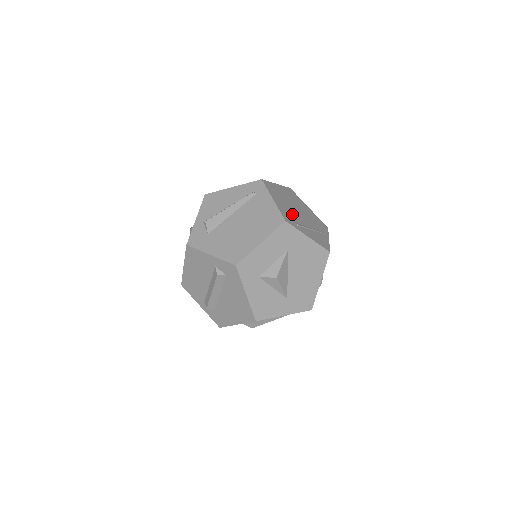
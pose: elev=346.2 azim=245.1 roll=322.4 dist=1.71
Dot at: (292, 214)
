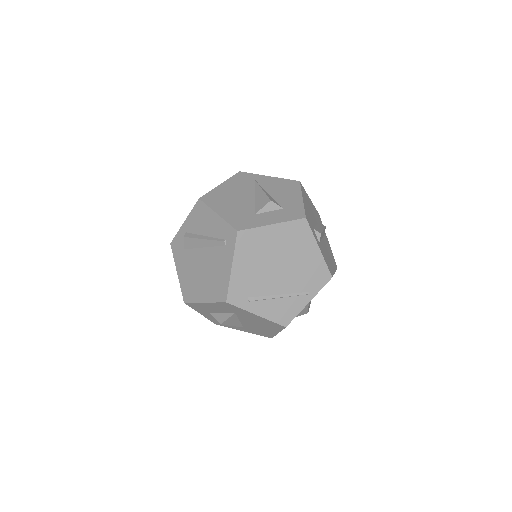
Dot at: (255, 282)
